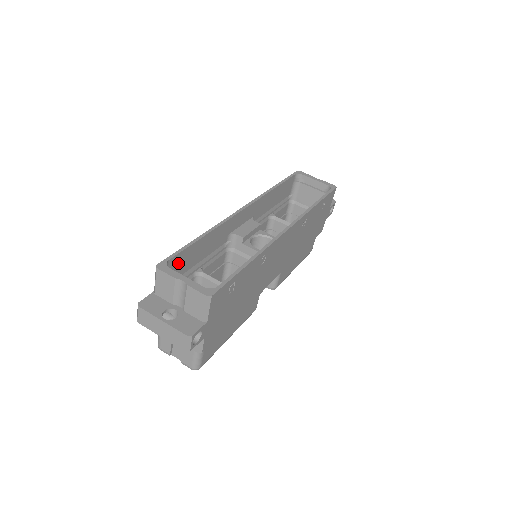
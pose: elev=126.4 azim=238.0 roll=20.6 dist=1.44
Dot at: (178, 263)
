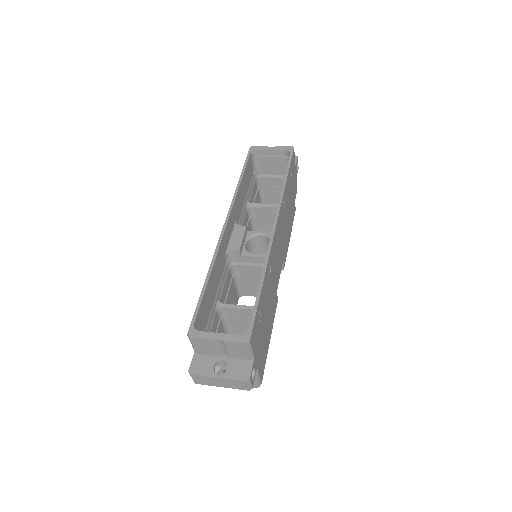
Dot at: (201, 316)
